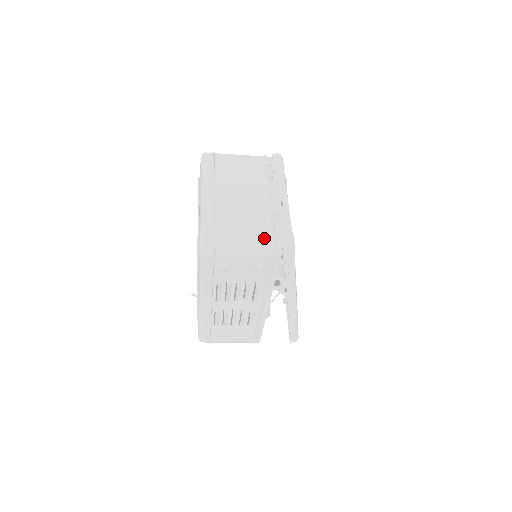
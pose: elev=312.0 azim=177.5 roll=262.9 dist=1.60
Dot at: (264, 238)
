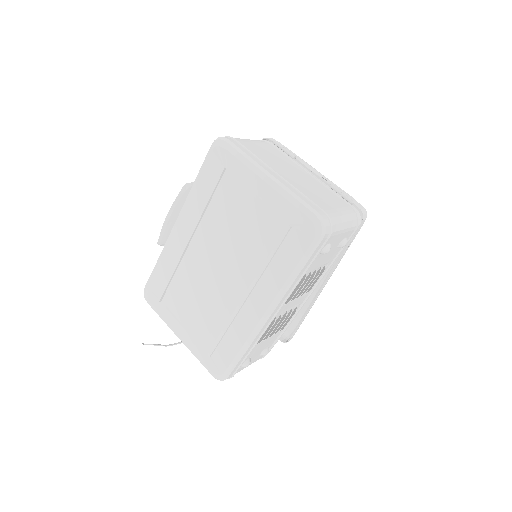
Dot at: (349, 209)
